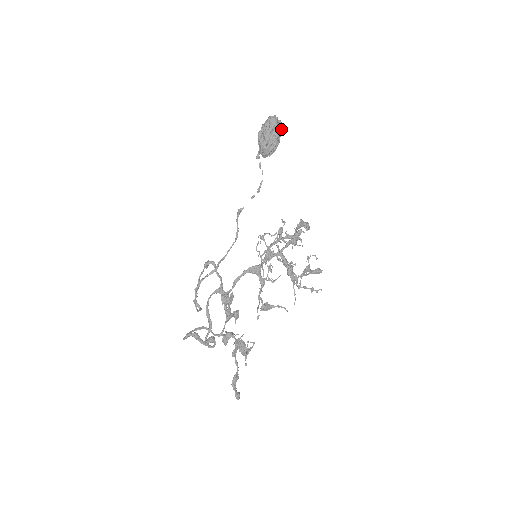
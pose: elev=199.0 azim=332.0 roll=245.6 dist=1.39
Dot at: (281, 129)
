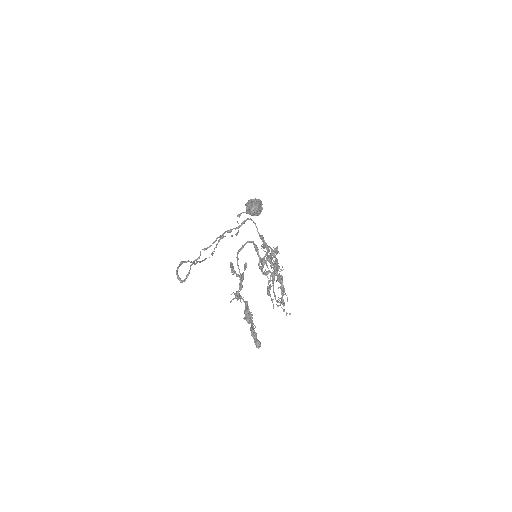
Dot at: (262, 209)
